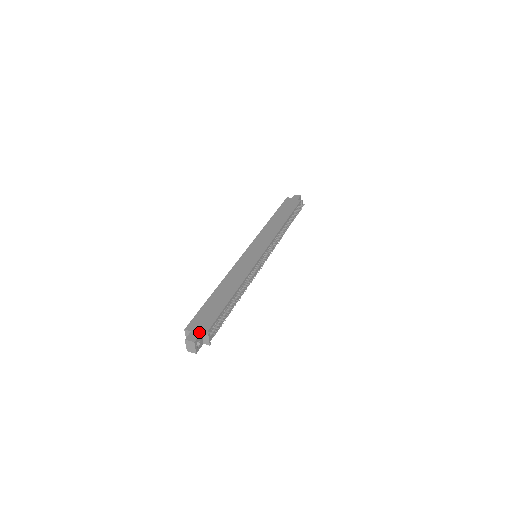
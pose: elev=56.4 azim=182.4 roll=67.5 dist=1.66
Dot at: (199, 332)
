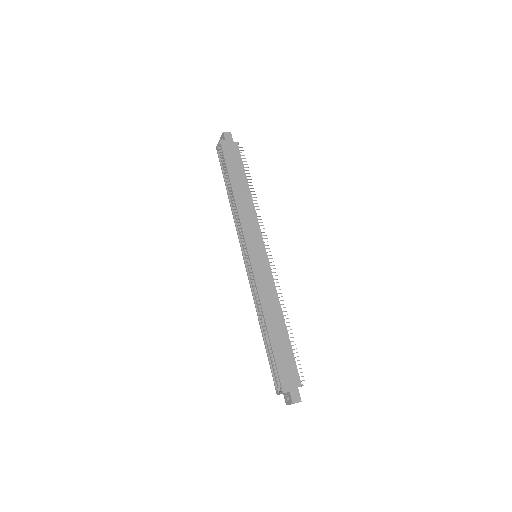
Dot at: (296, 389)
